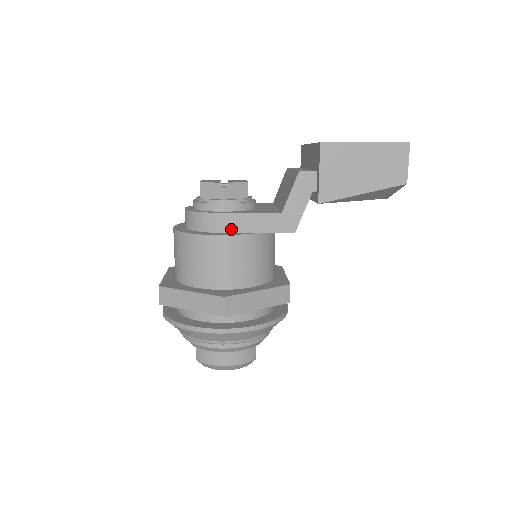
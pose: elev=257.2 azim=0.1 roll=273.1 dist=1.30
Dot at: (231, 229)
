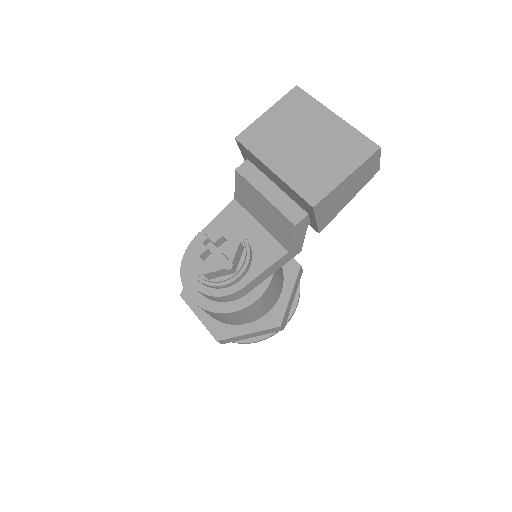
Dot at: (255, 286)
